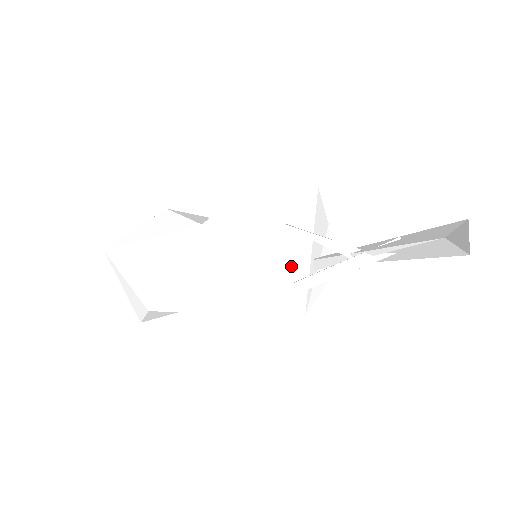
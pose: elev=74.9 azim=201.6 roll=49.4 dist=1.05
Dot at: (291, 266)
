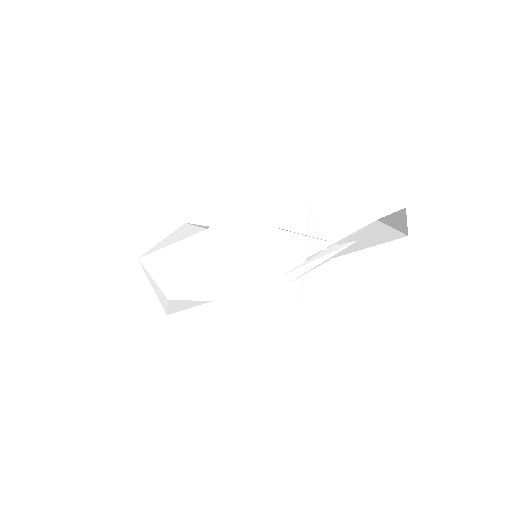
Dot at: (284, 263)
